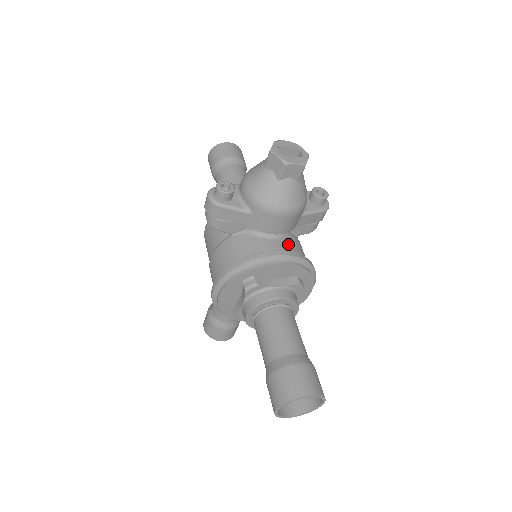
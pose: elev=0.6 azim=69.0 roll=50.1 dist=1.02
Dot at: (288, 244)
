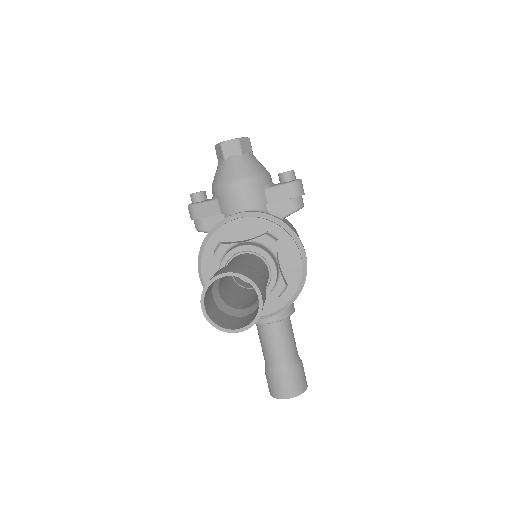
Dot at: occluded
